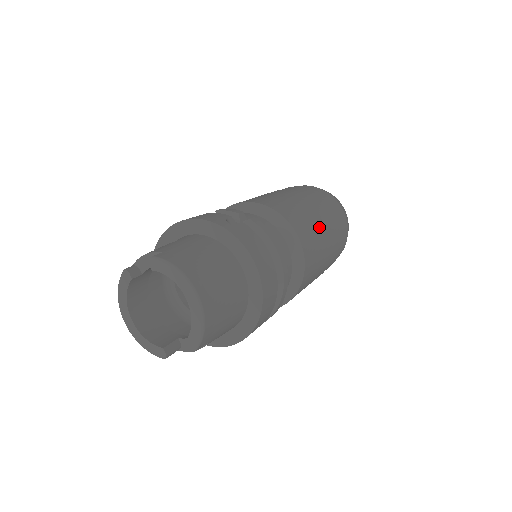
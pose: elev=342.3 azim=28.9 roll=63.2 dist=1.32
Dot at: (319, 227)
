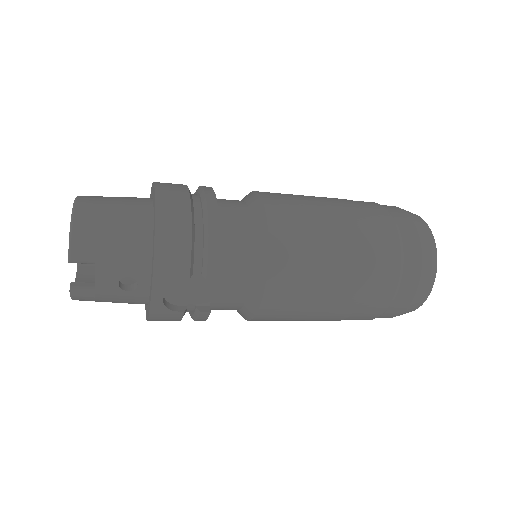
Dot at: (320, 204)
